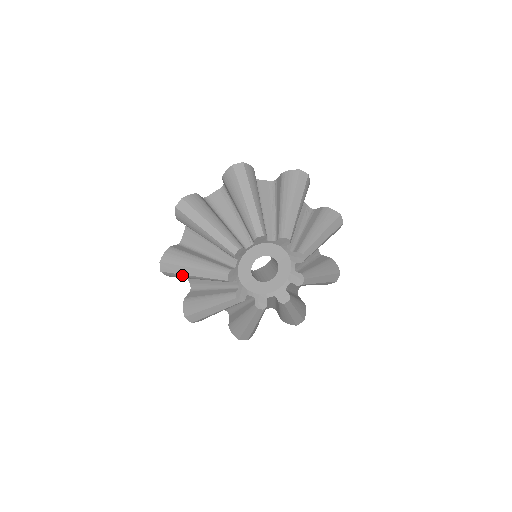
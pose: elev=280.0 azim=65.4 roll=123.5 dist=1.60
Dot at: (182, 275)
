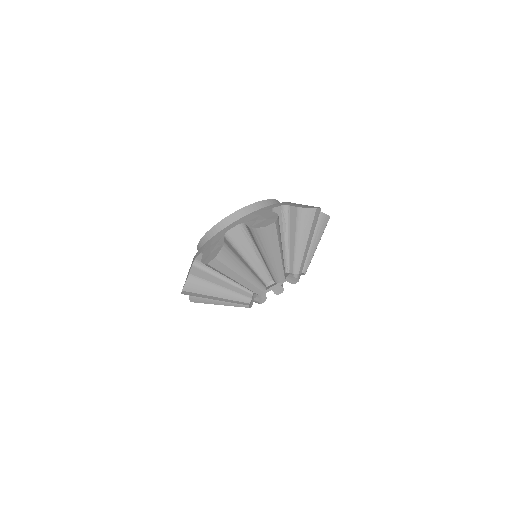
Dot at: occluded
